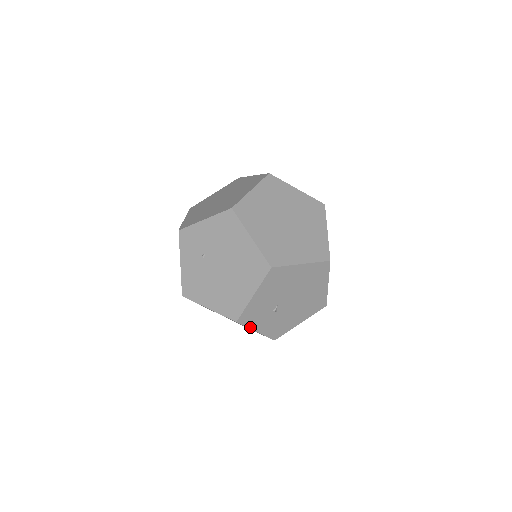
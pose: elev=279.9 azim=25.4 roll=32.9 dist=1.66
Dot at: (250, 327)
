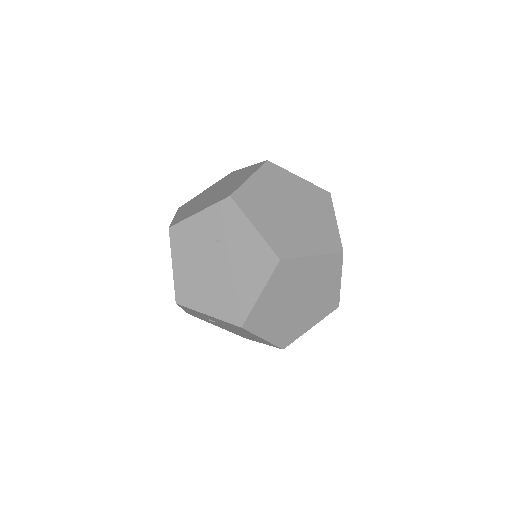
Dot at: occluded
